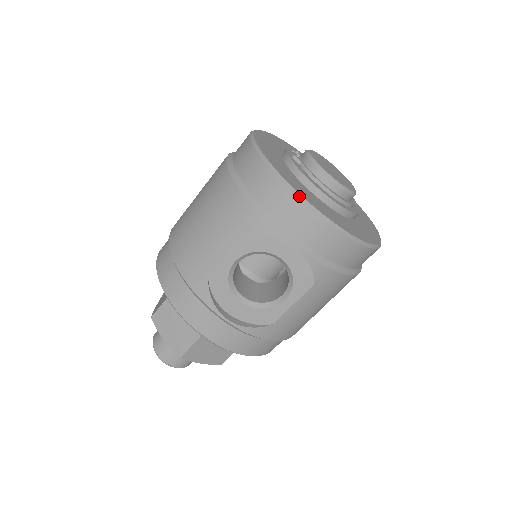
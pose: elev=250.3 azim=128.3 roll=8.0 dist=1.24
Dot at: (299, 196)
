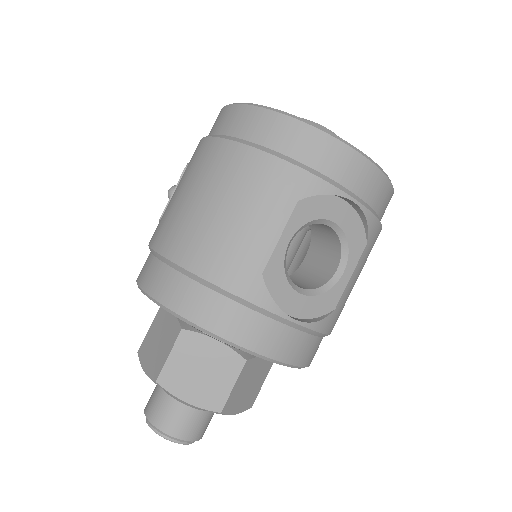
Dot at: (344, 141)
